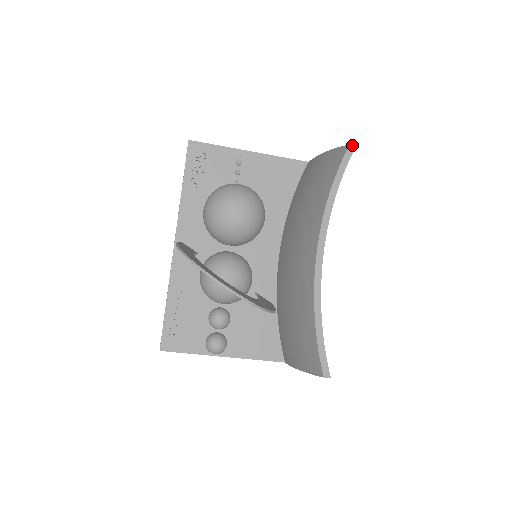
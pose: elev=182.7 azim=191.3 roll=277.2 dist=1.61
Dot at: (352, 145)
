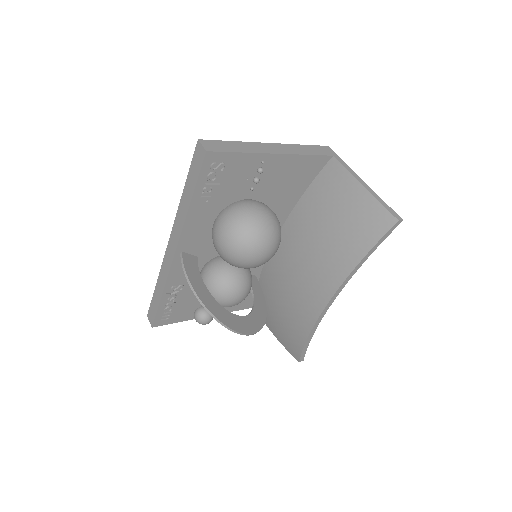
Dot at: (400, 221)
